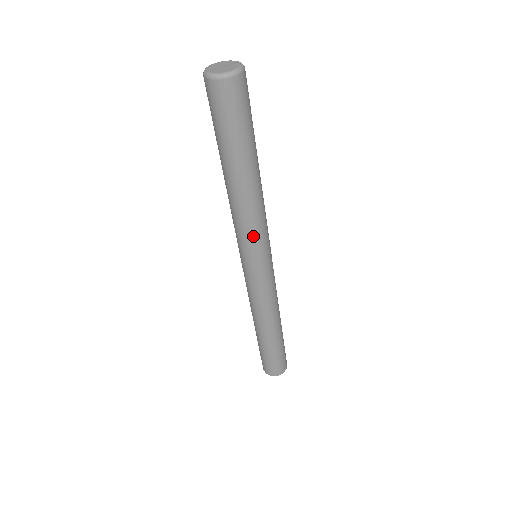
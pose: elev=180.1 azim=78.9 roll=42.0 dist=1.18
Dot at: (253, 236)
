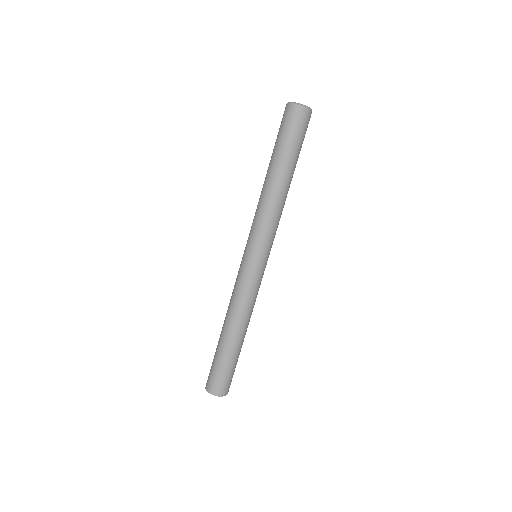
Dot at: (275, 231)
